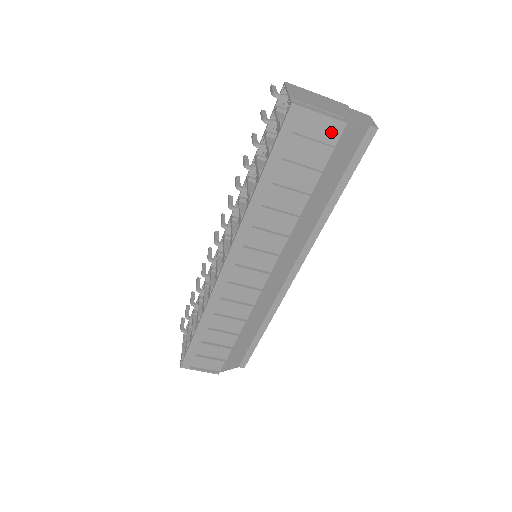
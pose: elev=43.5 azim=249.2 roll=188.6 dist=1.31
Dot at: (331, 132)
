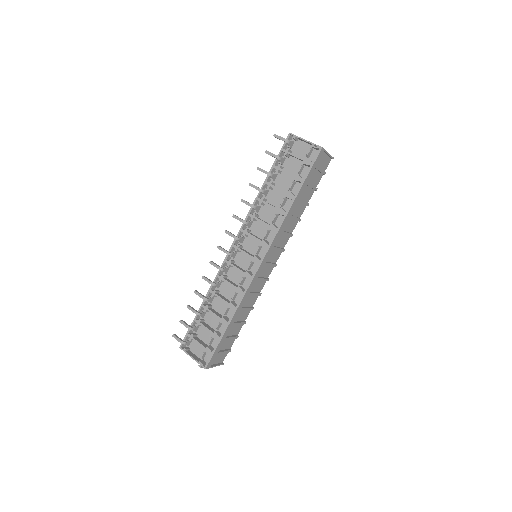
Dot at: (326, 163)
